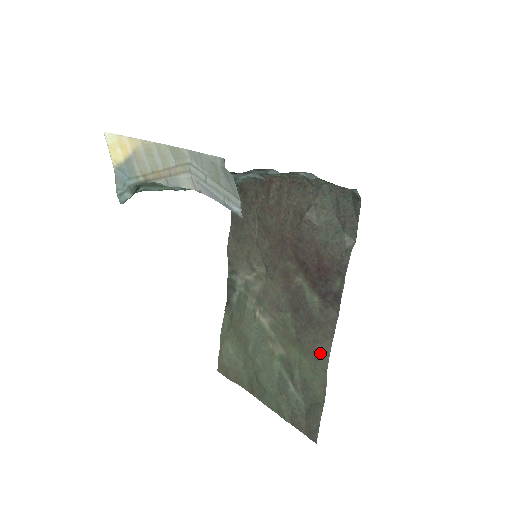
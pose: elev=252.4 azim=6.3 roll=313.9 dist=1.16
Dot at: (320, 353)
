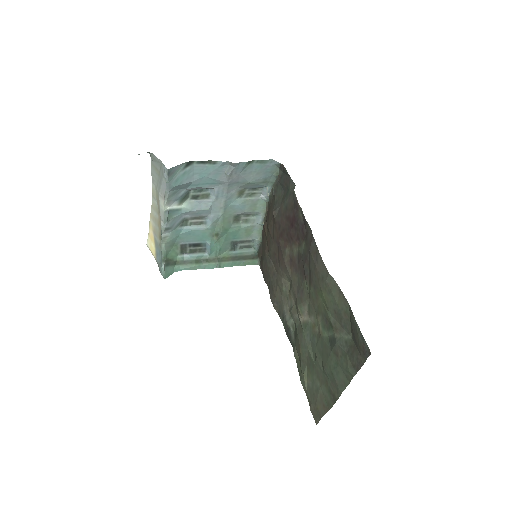
Dot at: (320, 269)
